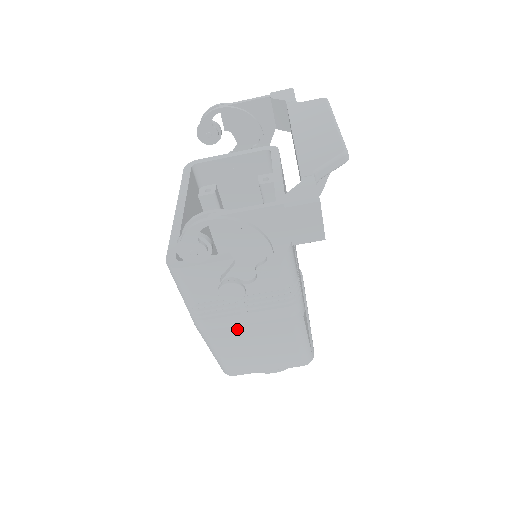
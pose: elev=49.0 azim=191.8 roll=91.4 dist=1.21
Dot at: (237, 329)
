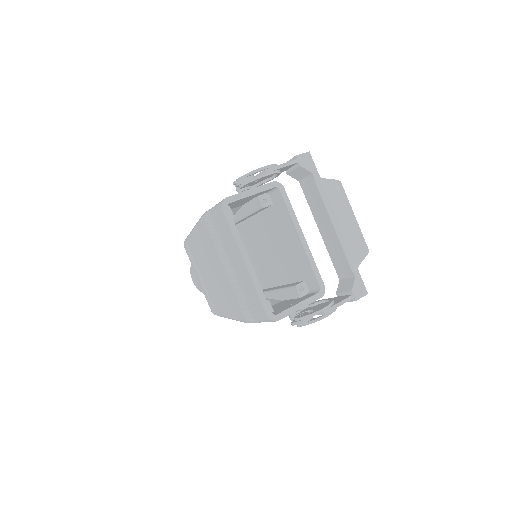
Dot at: occluded
